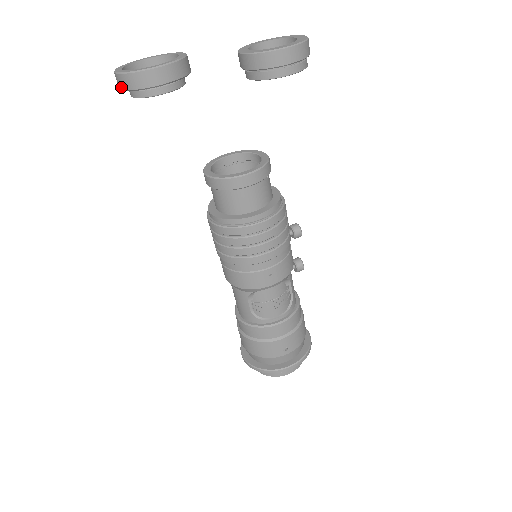
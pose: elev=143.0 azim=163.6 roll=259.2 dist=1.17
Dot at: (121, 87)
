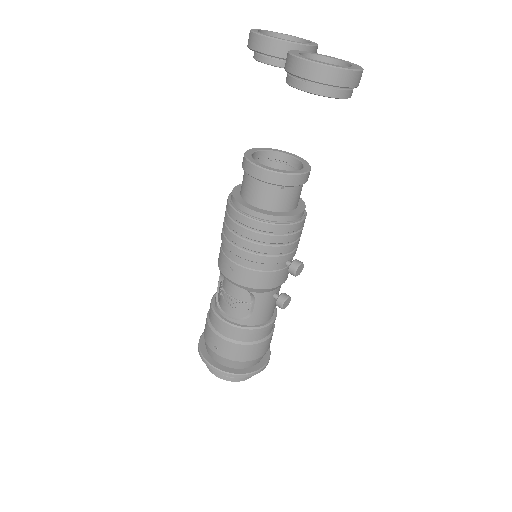
Dot at: occluded
